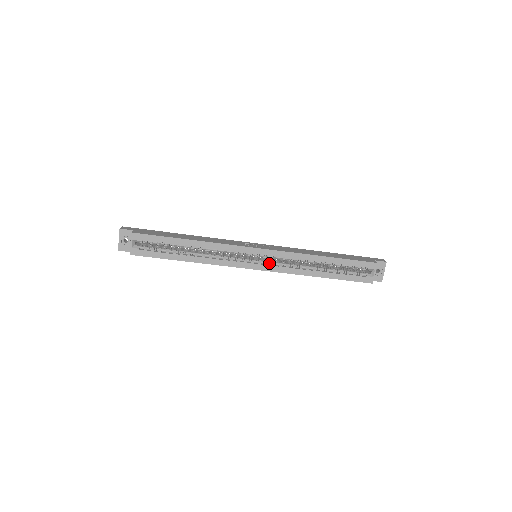
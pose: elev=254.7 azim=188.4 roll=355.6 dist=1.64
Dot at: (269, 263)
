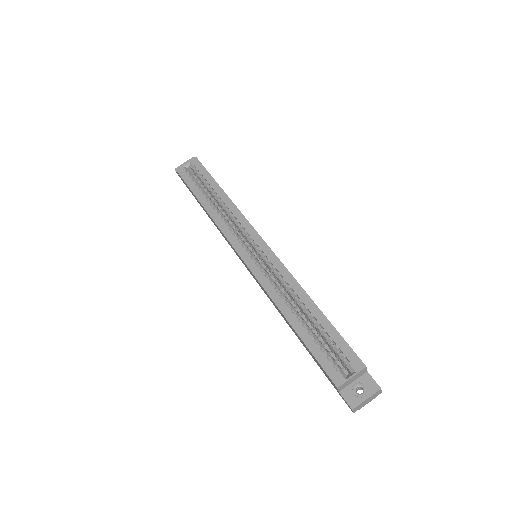
Dot at: (258, 264)
